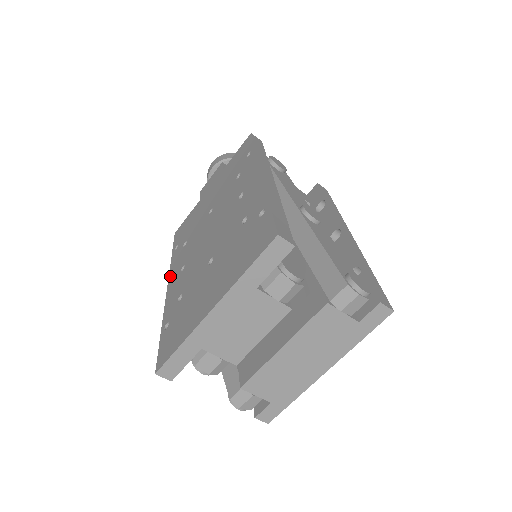
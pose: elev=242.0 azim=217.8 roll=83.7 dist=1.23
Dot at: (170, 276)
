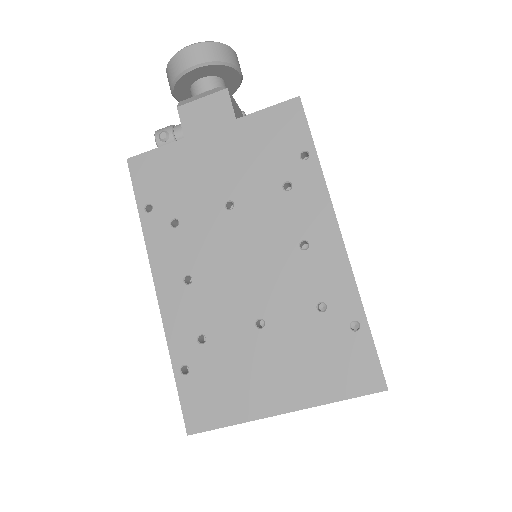
Dot at: (155, 269)
